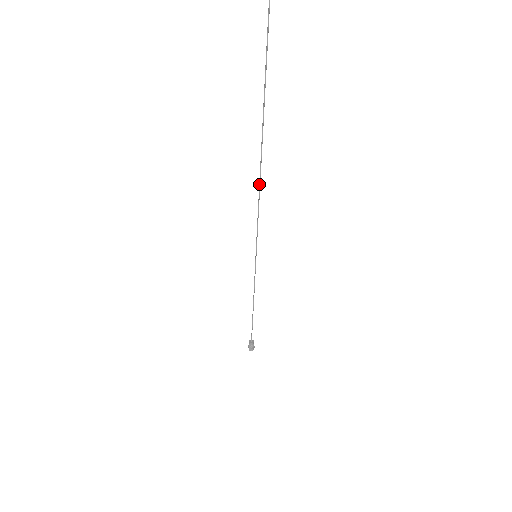
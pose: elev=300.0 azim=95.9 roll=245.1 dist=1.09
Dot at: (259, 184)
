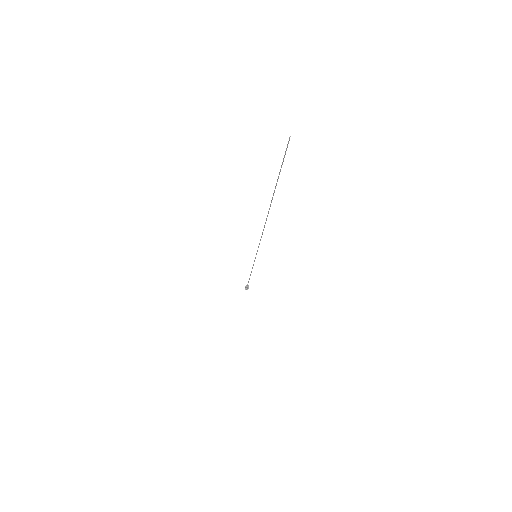
Dot at: occluded
